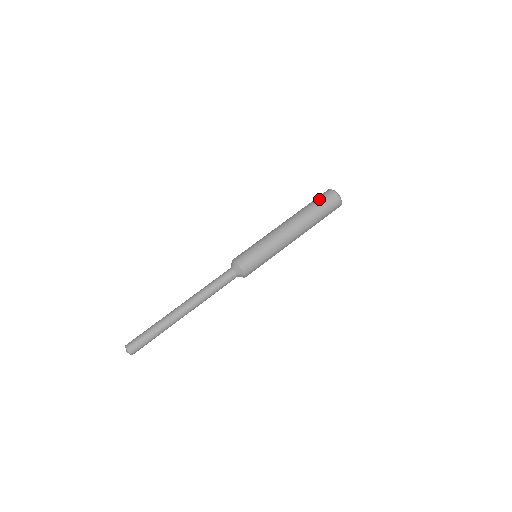
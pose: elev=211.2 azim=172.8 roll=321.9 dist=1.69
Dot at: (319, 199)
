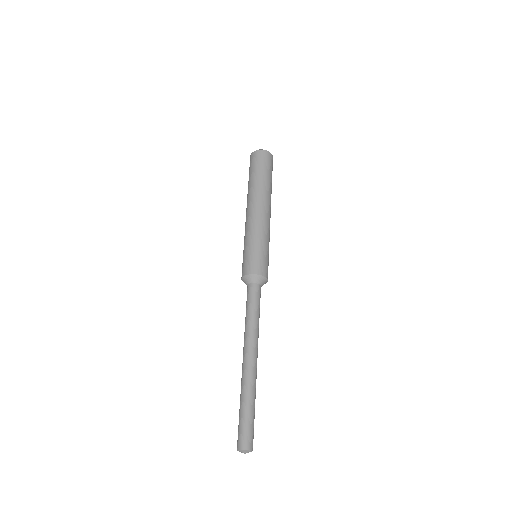
Dot at: (249, 169)
